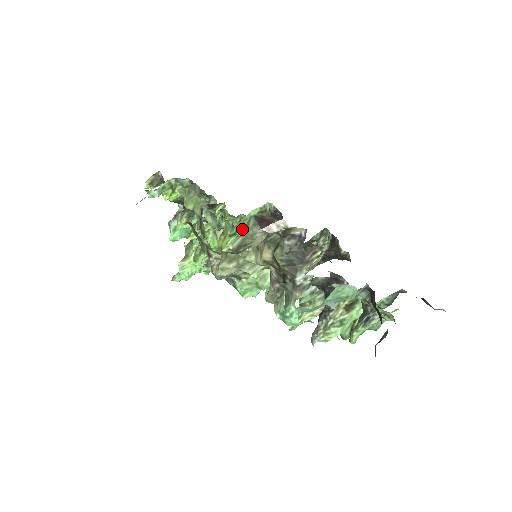
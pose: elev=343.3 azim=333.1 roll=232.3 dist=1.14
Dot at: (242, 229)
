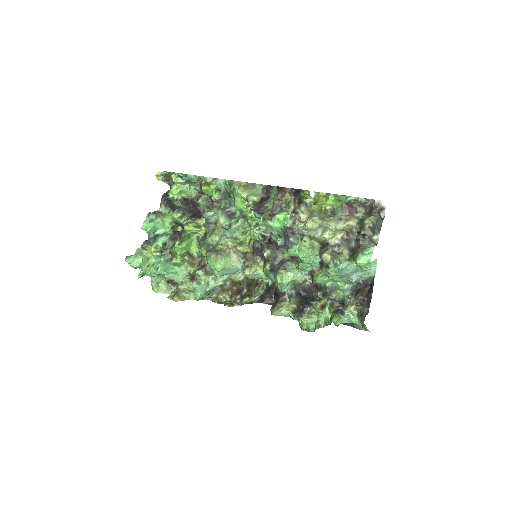
Dot at: (342, 202)
